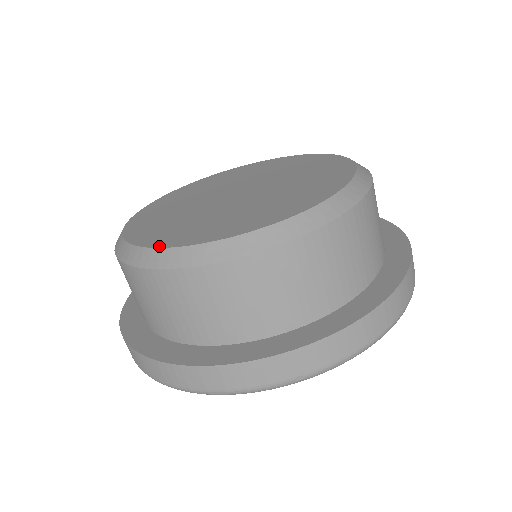
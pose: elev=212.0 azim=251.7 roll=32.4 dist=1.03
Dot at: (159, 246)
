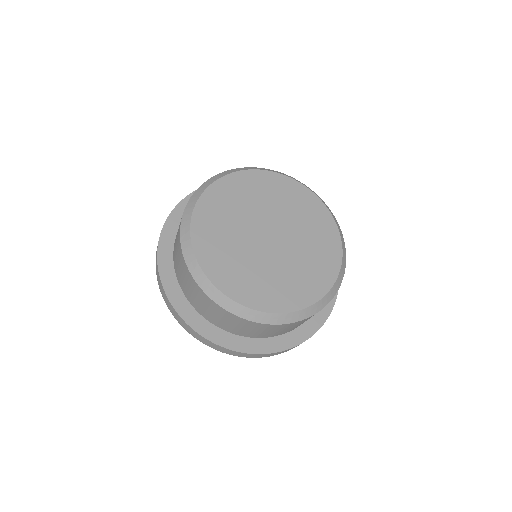
Dot at: (254, 308)
